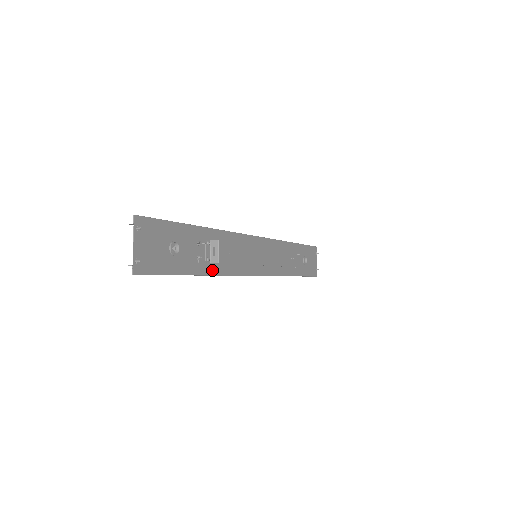
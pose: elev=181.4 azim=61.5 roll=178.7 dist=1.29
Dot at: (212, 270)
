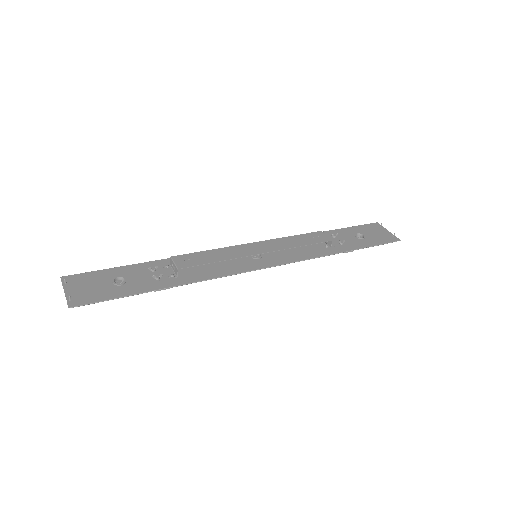
Dot at: (185, 281)
